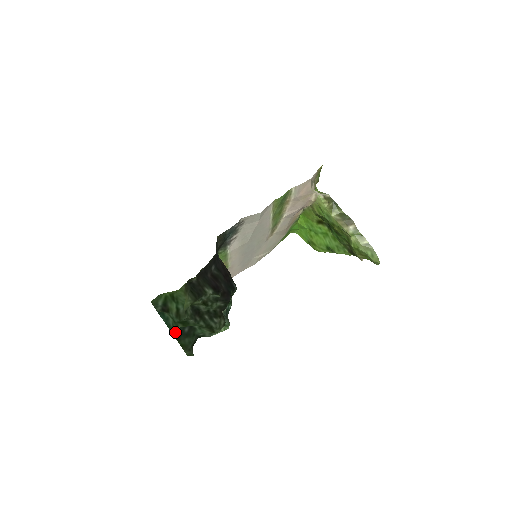
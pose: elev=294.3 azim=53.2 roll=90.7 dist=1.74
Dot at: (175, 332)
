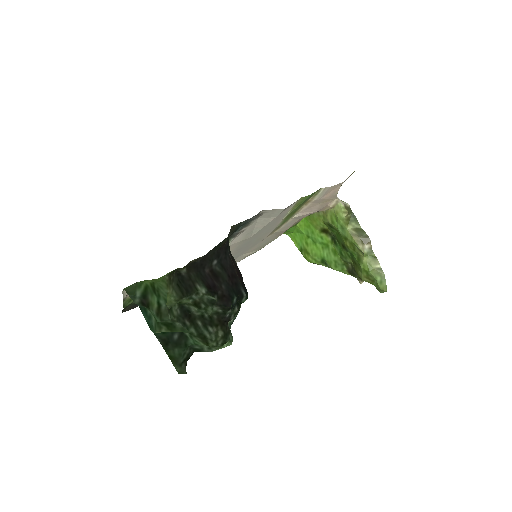
Dot at: (161, 337)
